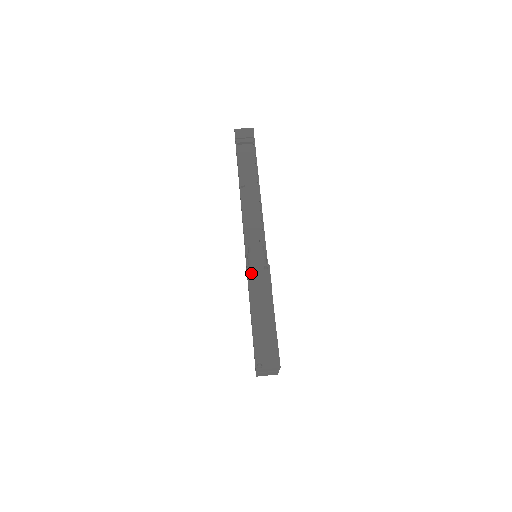
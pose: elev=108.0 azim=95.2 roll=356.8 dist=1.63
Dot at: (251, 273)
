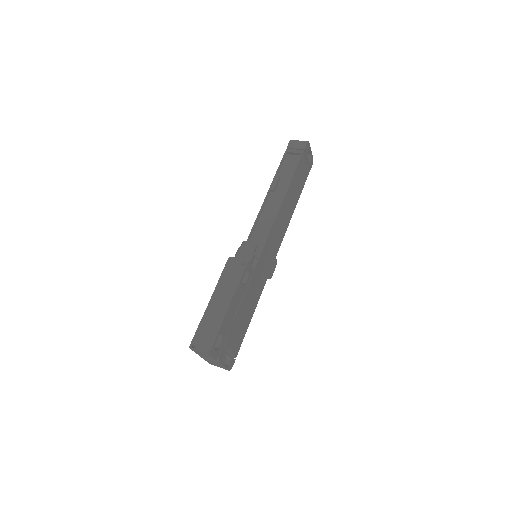
Dot at: (229, 264)
